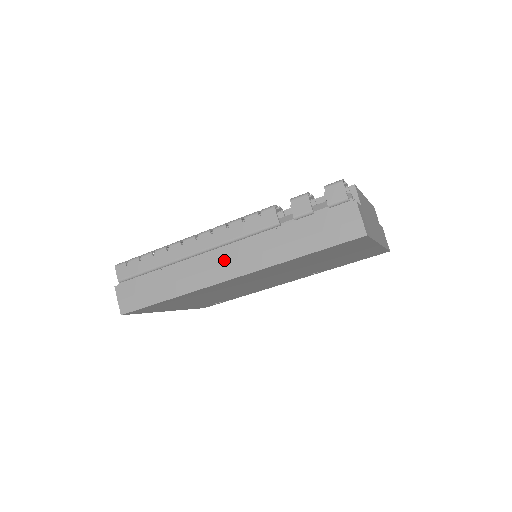
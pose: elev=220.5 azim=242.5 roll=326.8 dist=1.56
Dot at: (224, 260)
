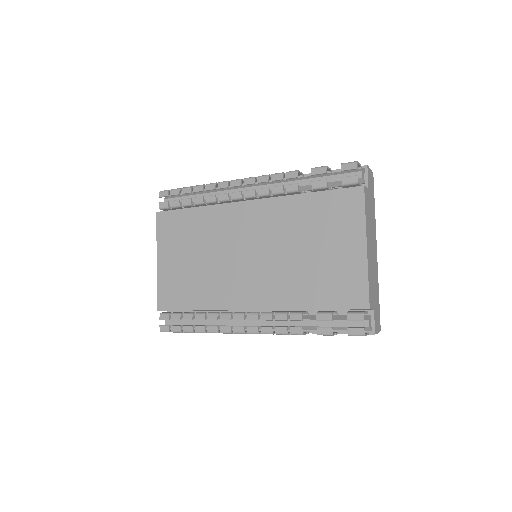
Dot at: occluded
